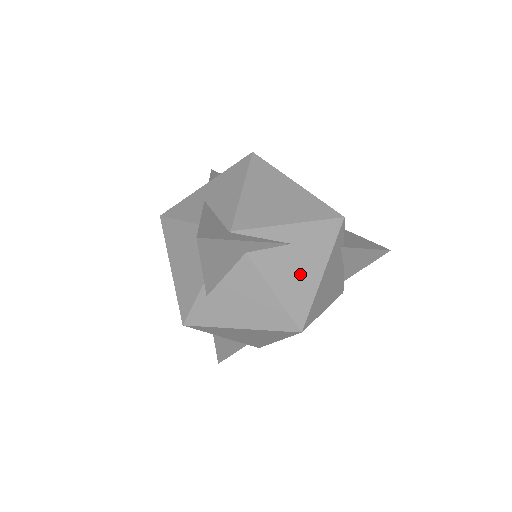
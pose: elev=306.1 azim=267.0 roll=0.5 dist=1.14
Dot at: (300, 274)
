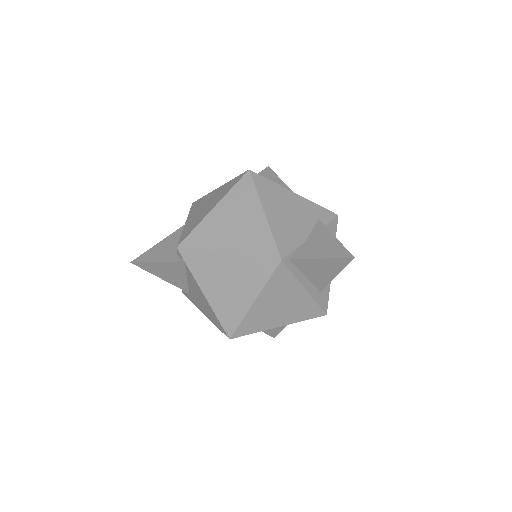
Dot at: occluded
